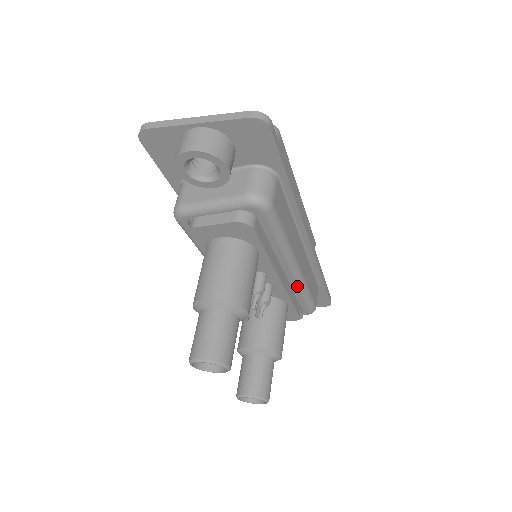
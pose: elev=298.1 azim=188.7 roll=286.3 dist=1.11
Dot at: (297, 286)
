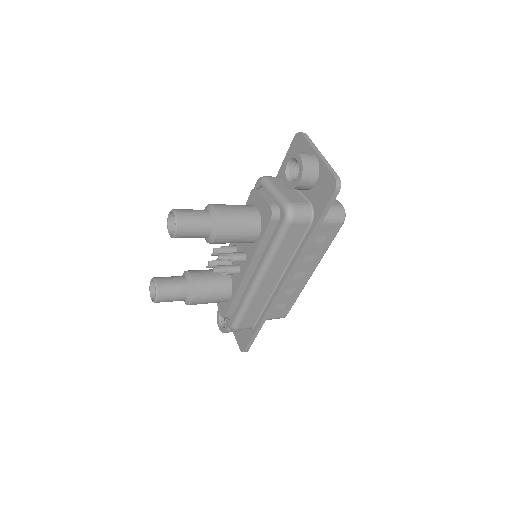
Dot at: (247, 294)
